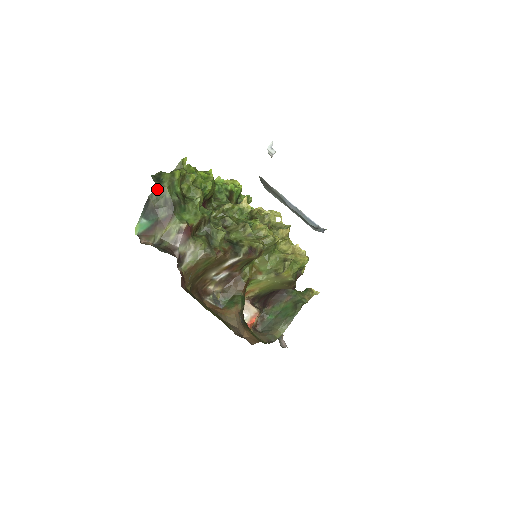
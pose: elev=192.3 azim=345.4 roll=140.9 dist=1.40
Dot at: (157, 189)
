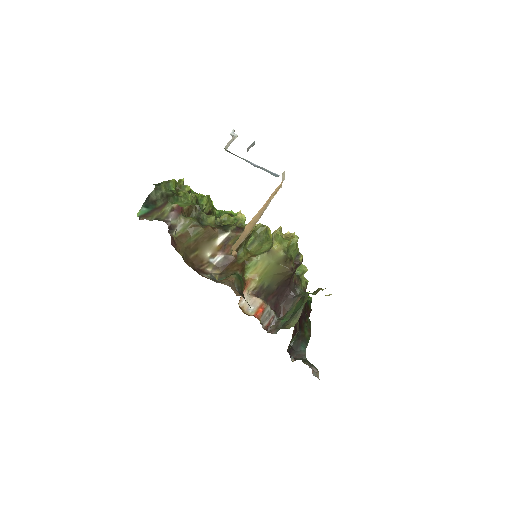
Dot at: (156, 188)
